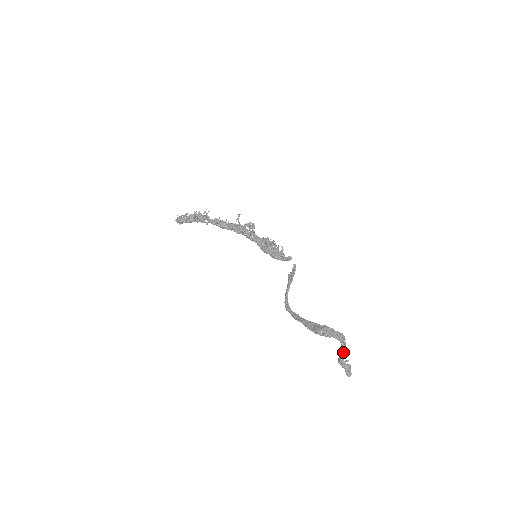
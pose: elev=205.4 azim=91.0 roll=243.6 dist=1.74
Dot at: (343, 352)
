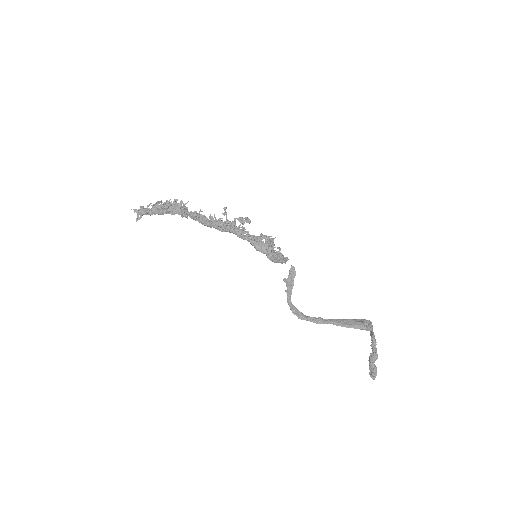
Dot at: (376, 348)
